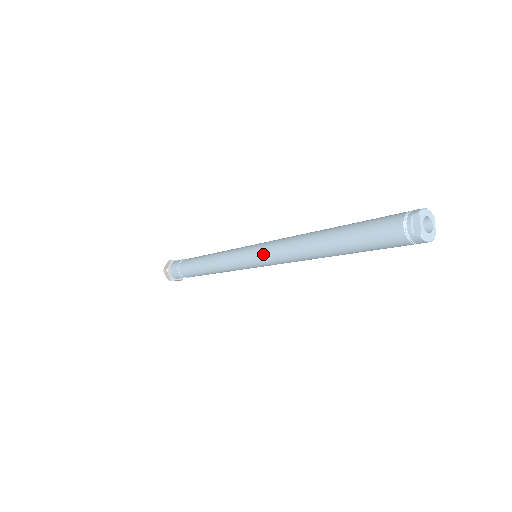
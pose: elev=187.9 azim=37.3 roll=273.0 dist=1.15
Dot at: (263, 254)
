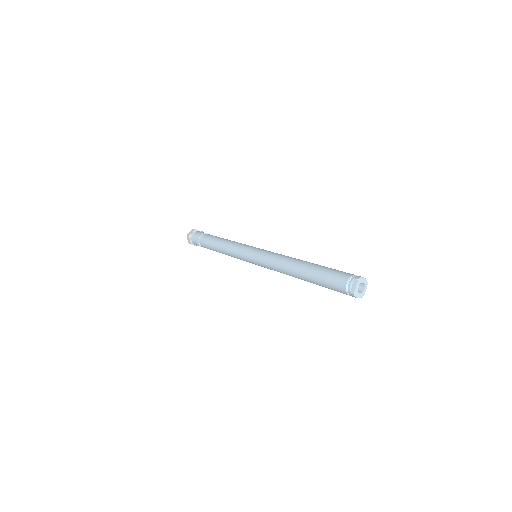
Dot at: (261, 259)
